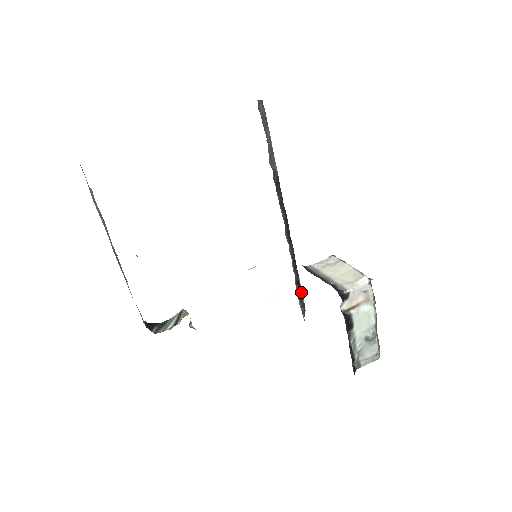
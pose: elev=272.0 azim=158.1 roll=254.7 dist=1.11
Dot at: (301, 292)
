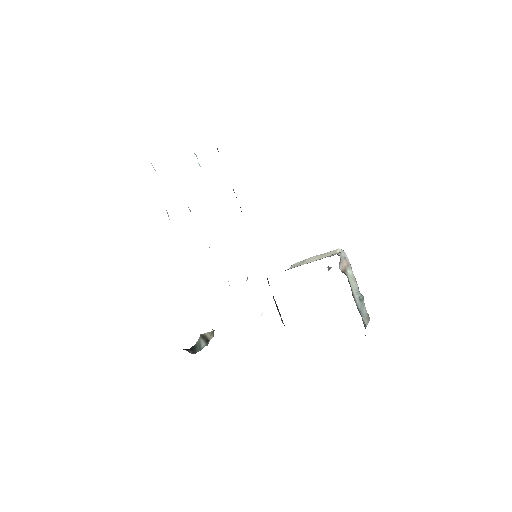
Dot at: (278, 309)
